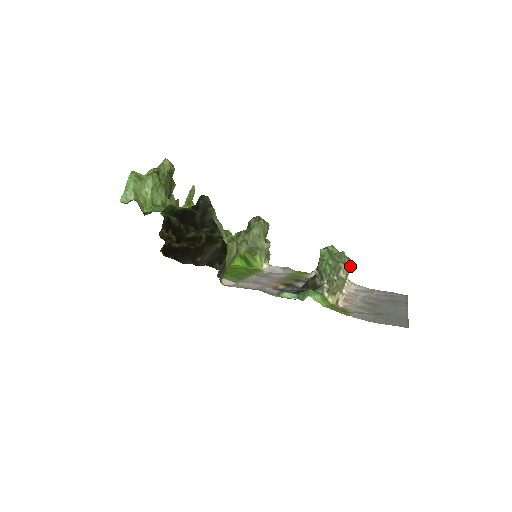
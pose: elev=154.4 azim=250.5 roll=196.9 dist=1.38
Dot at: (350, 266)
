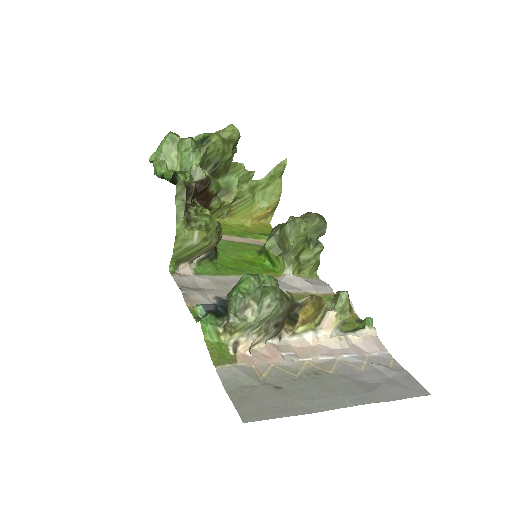
Dot at: (271, 310)
